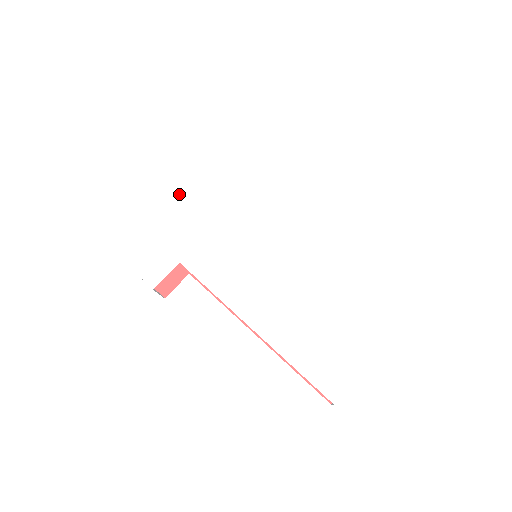
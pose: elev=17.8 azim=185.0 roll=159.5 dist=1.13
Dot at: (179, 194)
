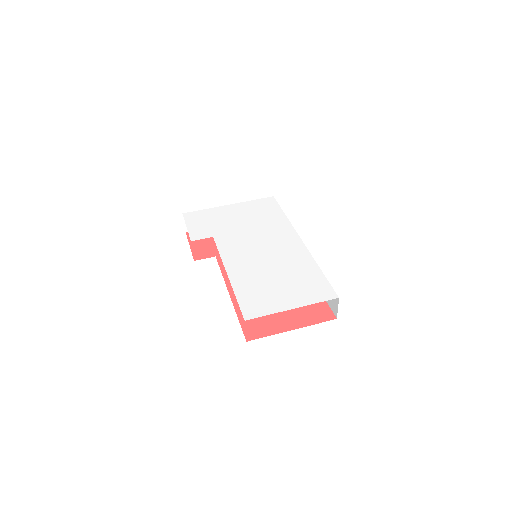
Dot at: (236, 214)
